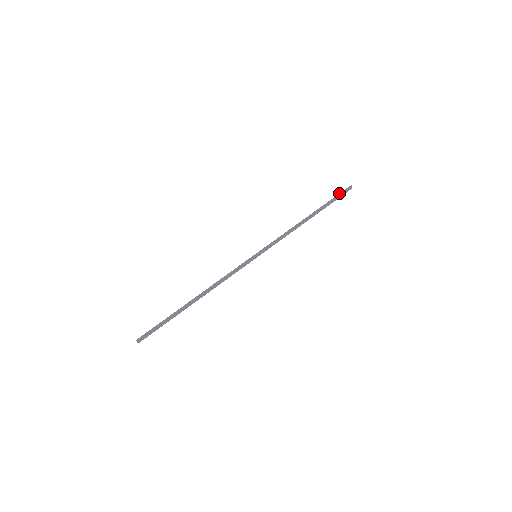
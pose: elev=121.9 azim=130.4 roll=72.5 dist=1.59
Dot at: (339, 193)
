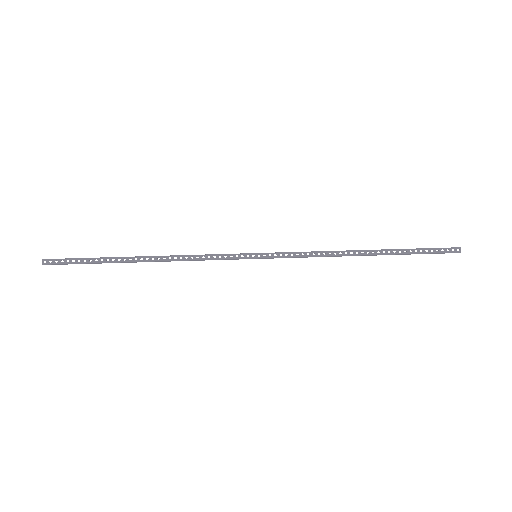
Dot at: (432, 248)
